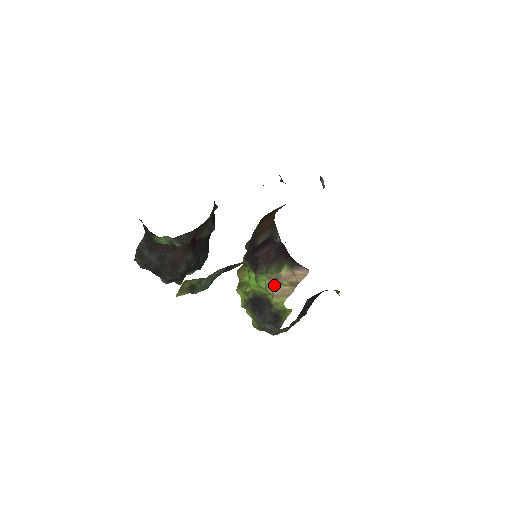
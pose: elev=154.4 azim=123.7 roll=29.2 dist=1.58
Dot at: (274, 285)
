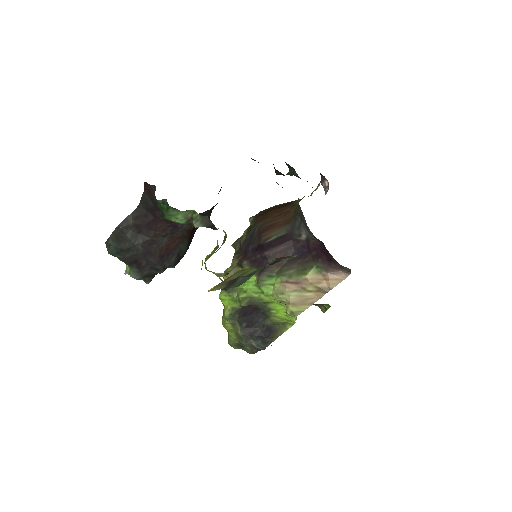
Dot at: (292, 290)
